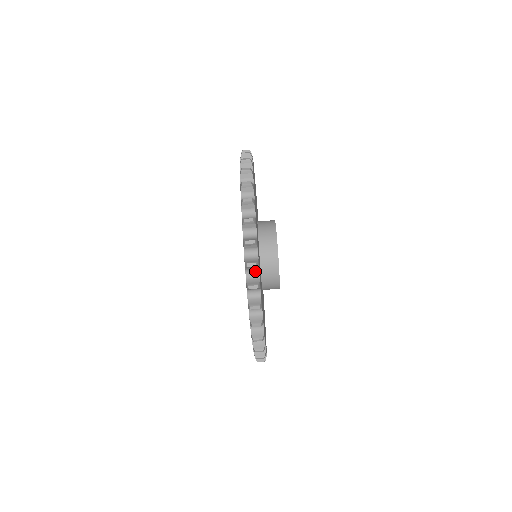
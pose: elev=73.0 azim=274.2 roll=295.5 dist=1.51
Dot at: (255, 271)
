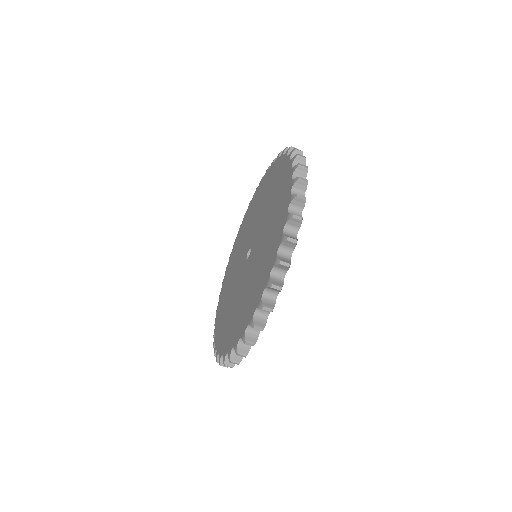
Dot at: (282, 272)
